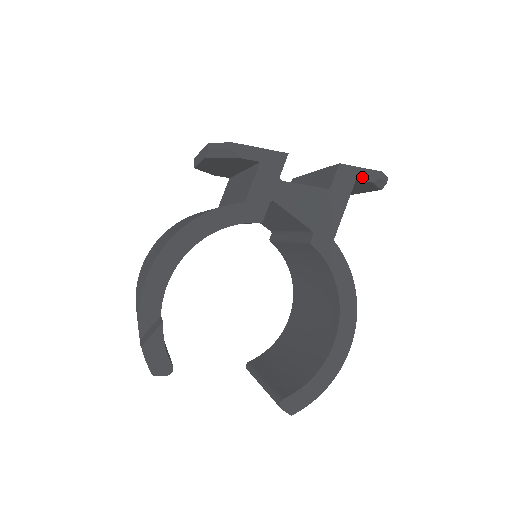
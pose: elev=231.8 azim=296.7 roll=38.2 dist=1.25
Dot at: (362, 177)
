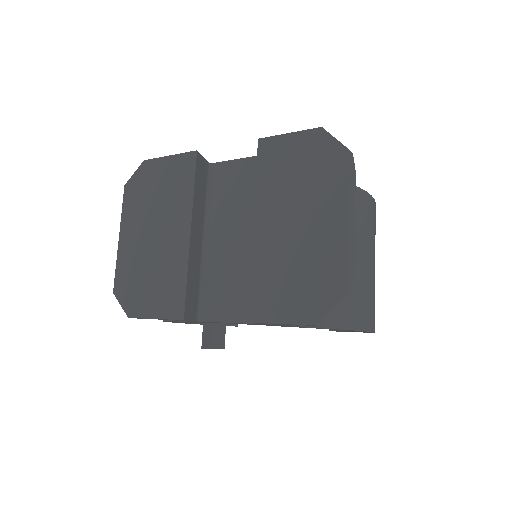
Dot at: occluded
